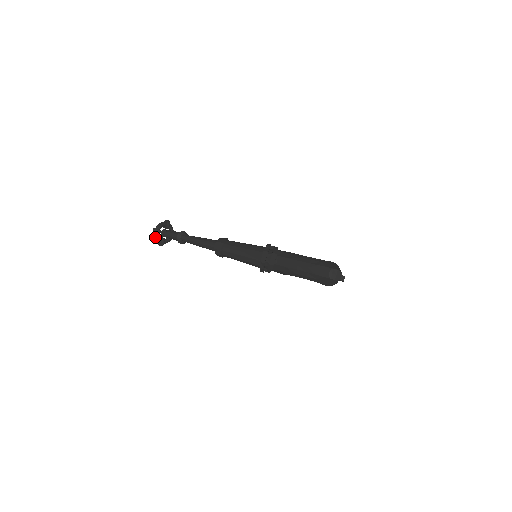
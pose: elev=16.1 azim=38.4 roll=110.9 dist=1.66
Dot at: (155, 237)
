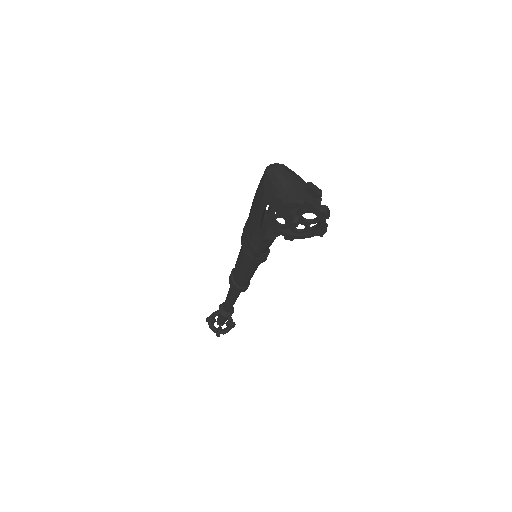
Dot at: (209, 327)
